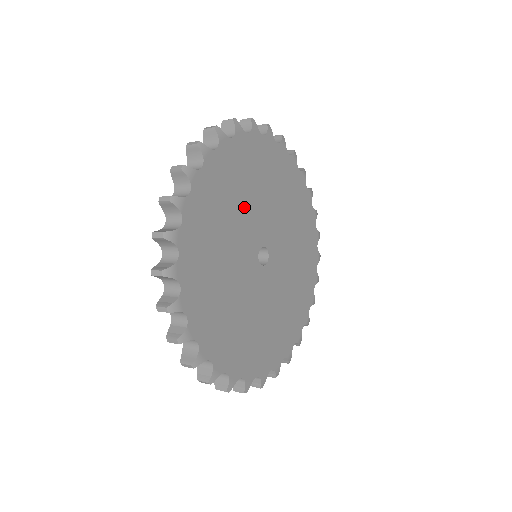
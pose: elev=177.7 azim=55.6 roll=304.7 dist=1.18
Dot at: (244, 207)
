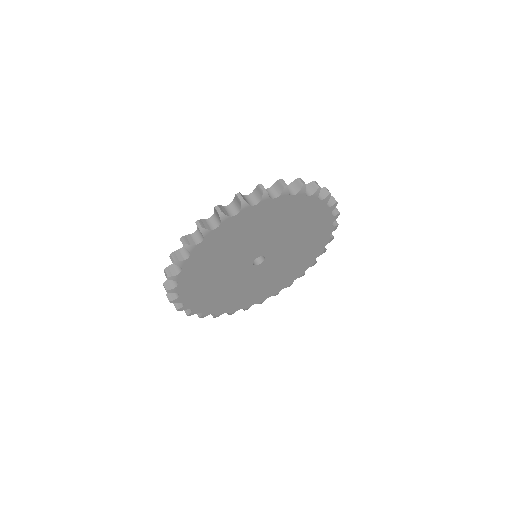
Dot at: (268, 233)
